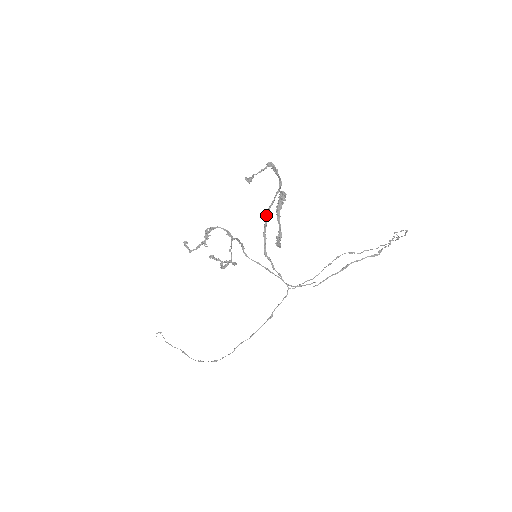
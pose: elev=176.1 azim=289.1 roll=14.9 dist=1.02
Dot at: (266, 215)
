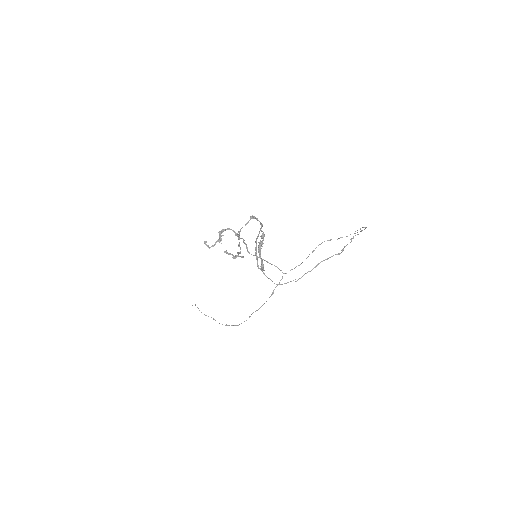
Dot at: occluded
